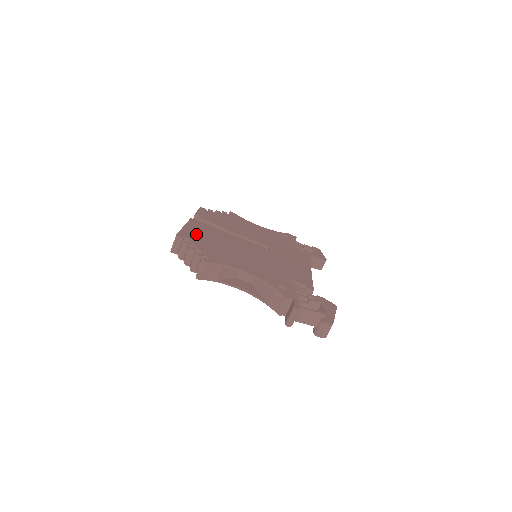
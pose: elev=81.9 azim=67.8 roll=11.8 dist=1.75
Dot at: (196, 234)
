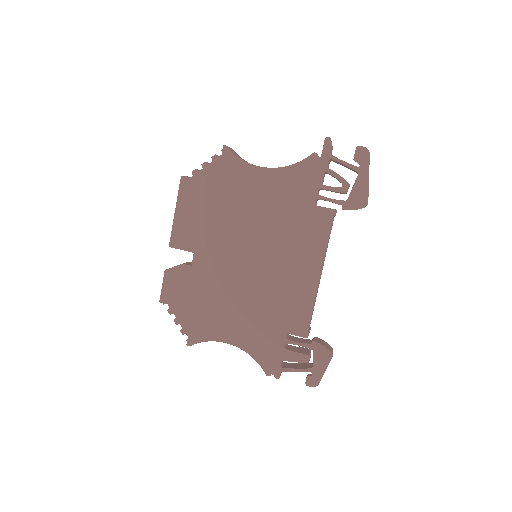
Dot at: occluded
